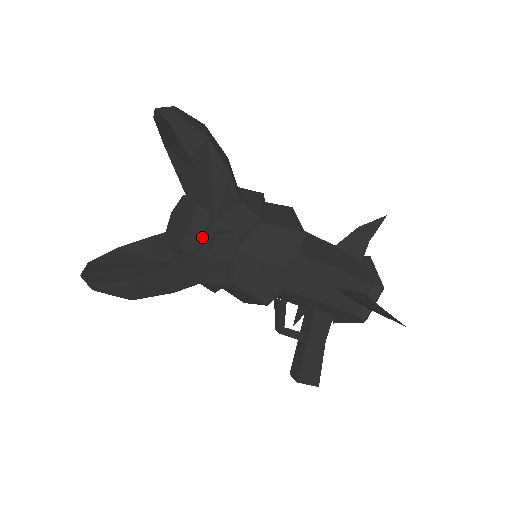
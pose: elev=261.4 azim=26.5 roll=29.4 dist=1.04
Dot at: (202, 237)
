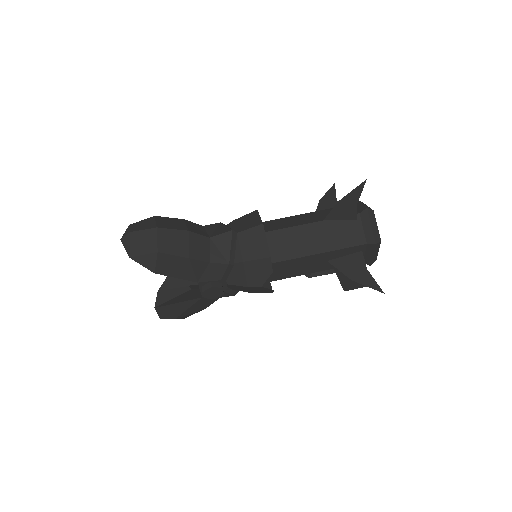
Dot at: occluded
